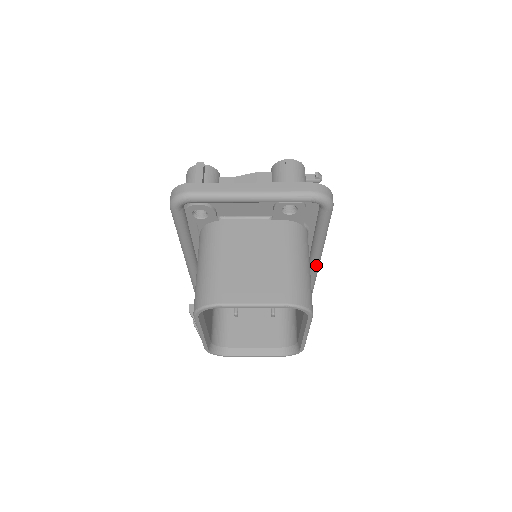
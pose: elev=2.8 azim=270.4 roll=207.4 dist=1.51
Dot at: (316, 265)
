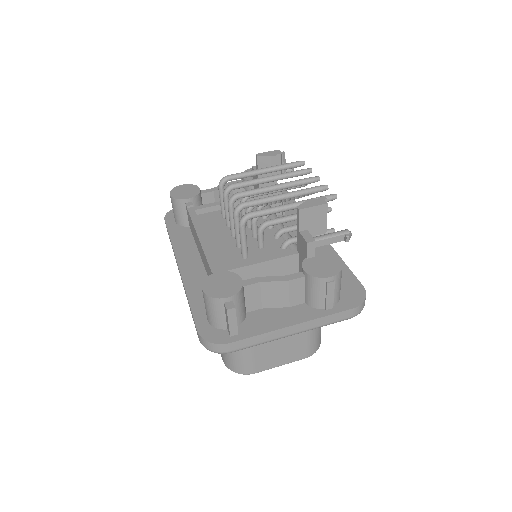
Dot at: occluded
